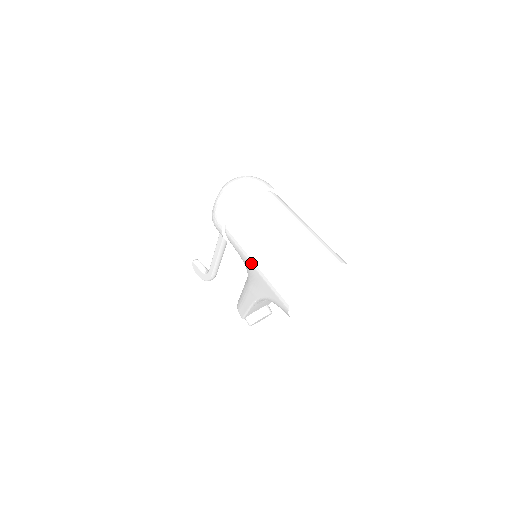
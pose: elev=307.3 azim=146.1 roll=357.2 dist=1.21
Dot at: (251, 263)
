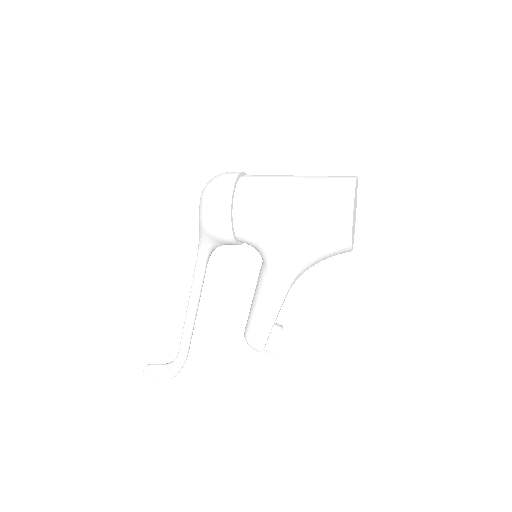
Dot at: (285, 225)
